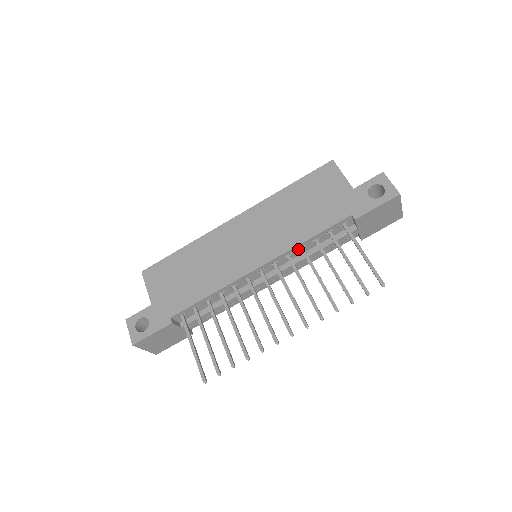
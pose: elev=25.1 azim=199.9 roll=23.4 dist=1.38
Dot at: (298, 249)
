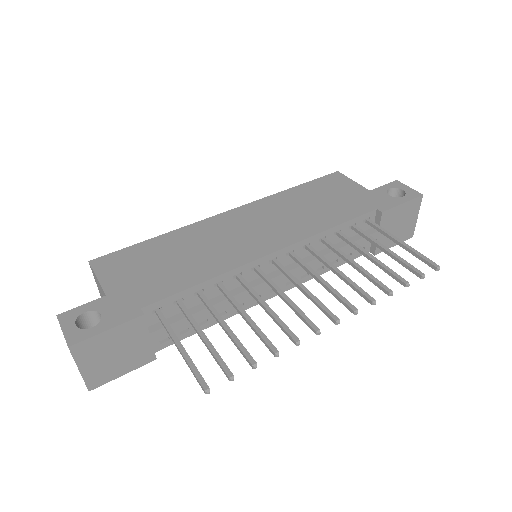
Dot at: (318, 240)
